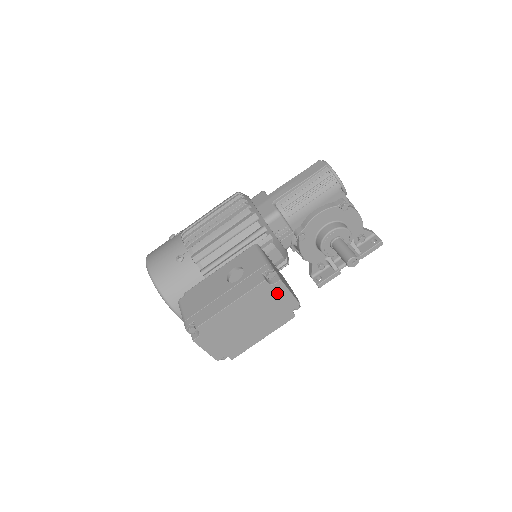
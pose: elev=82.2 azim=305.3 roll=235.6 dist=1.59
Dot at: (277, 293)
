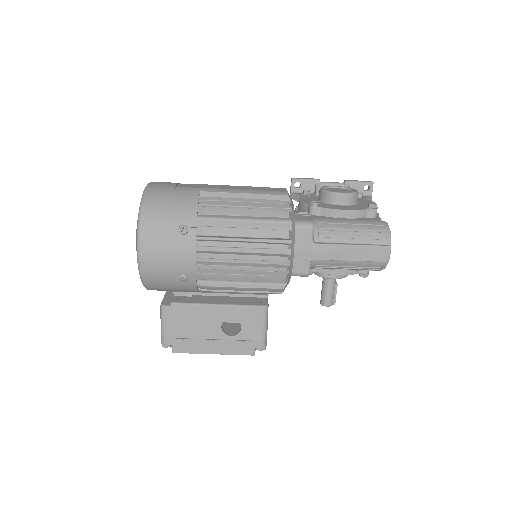
Dot at: occluded
